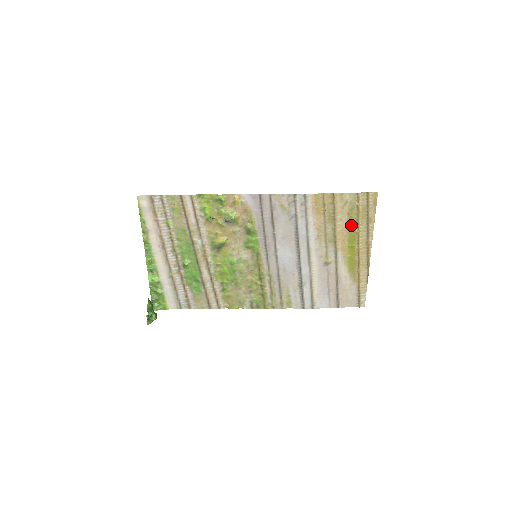
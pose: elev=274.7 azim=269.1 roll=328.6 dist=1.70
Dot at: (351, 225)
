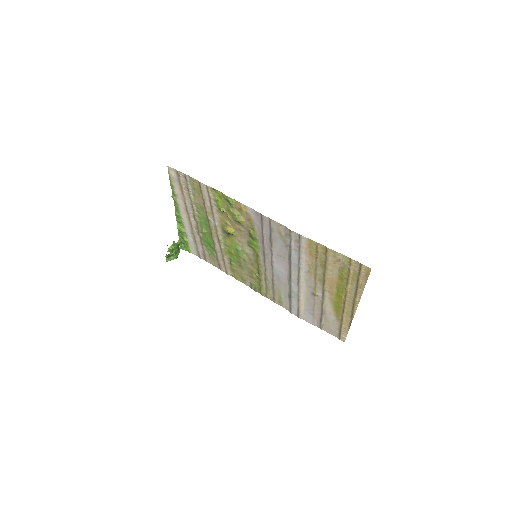
Dot at: (341, 279)
